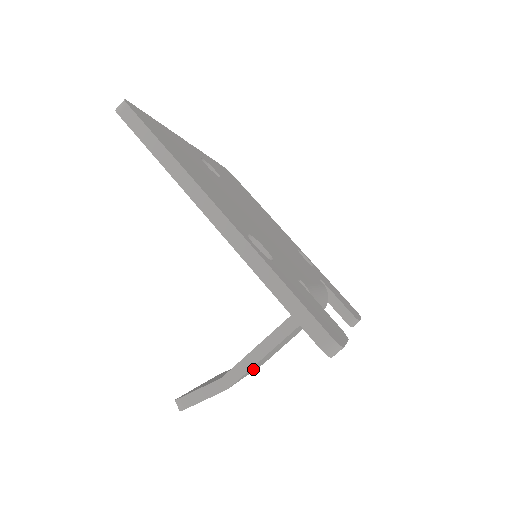
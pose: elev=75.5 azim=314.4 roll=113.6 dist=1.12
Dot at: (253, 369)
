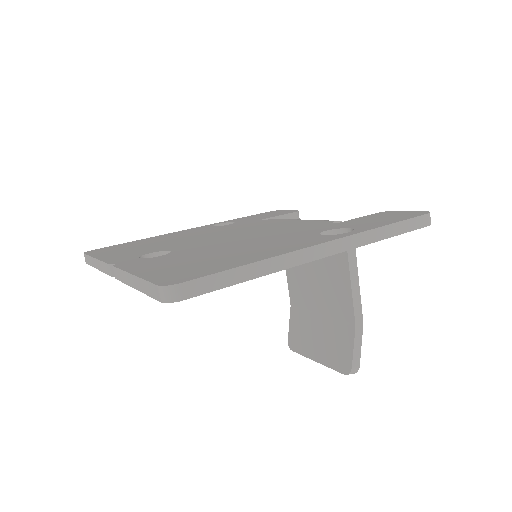
Dot at: occluded
